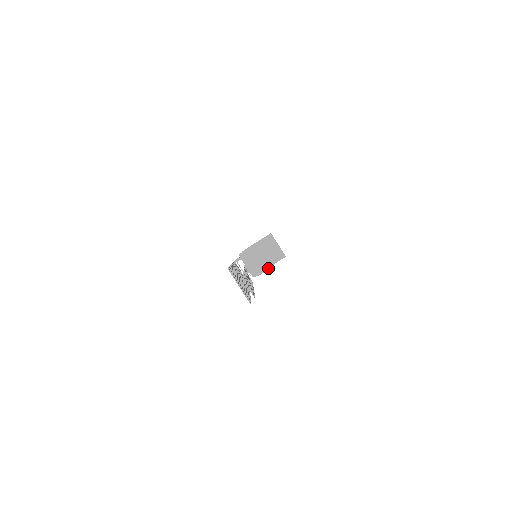
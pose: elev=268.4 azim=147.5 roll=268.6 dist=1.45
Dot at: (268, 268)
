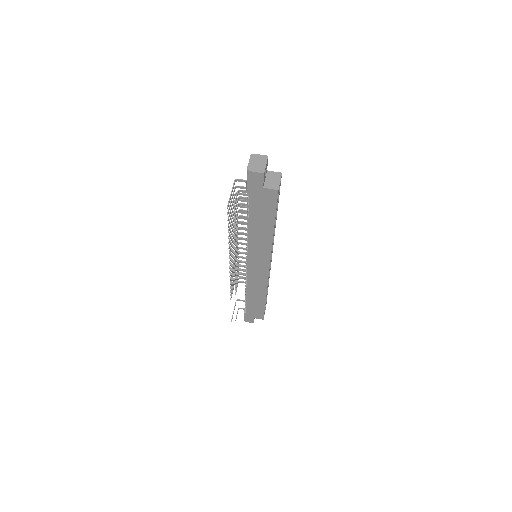
Dot at: (261, 172)
